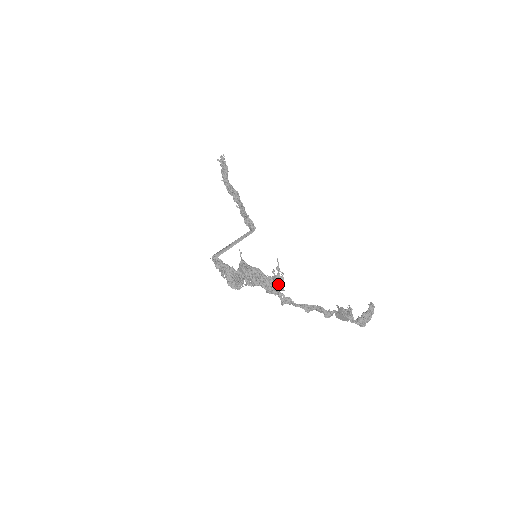
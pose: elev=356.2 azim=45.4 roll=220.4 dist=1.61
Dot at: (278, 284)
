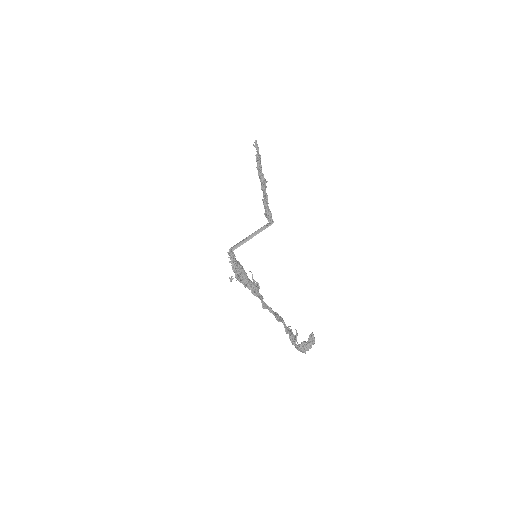
Dot at: (255, 292)
